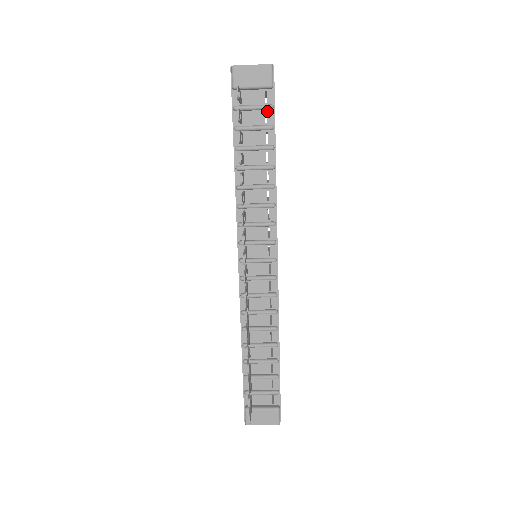
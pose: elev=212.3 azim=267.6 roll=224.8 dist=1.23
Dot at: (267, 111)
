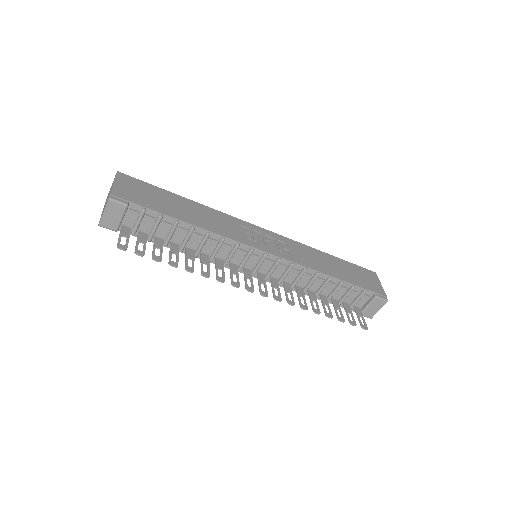
Dot at: (146, 214)
